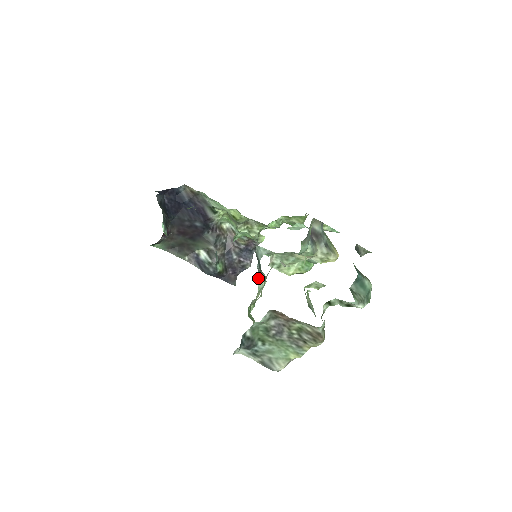
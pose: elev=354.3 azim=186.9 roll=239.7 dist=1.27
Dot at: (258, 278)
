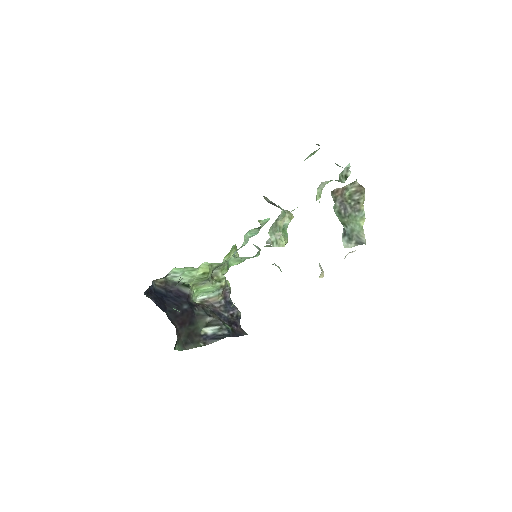
Dot at: occluded
